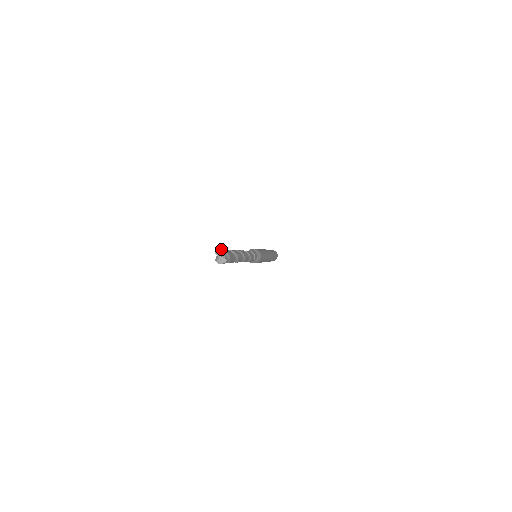
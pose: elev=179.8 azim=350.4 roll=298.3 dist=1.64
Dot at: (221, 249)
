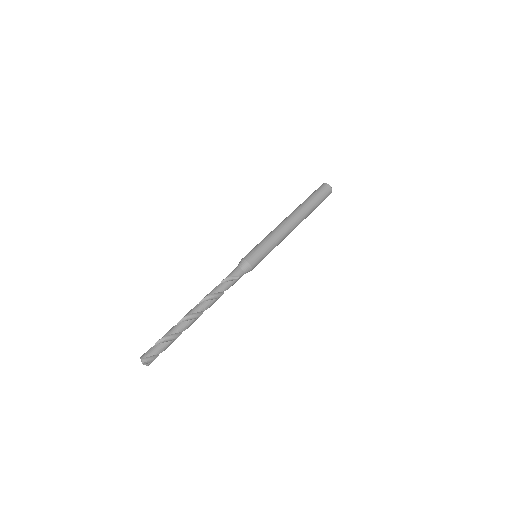
Dot at: (140, 357)
